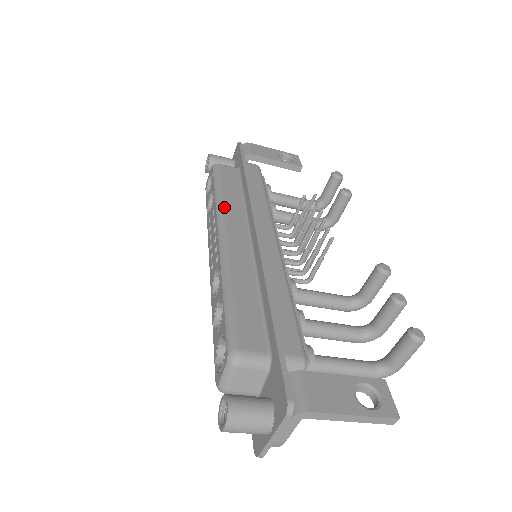
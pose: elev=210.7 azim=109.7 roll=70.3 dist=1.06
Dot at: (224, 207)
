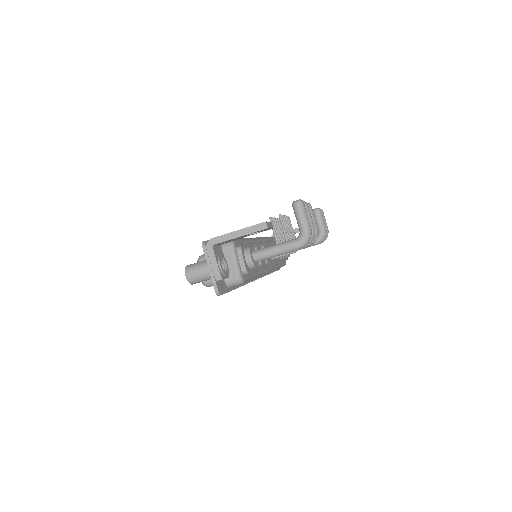
Dot at: occluded
